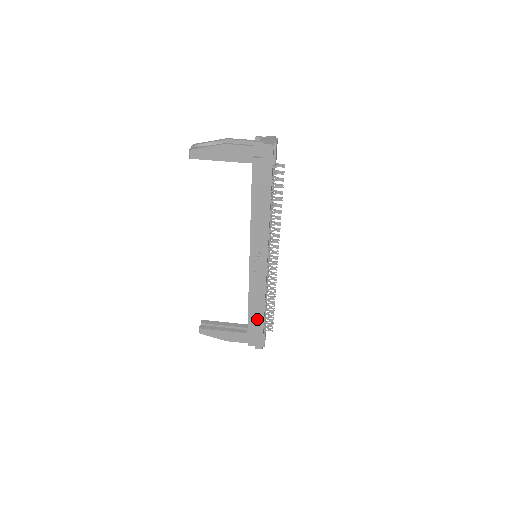
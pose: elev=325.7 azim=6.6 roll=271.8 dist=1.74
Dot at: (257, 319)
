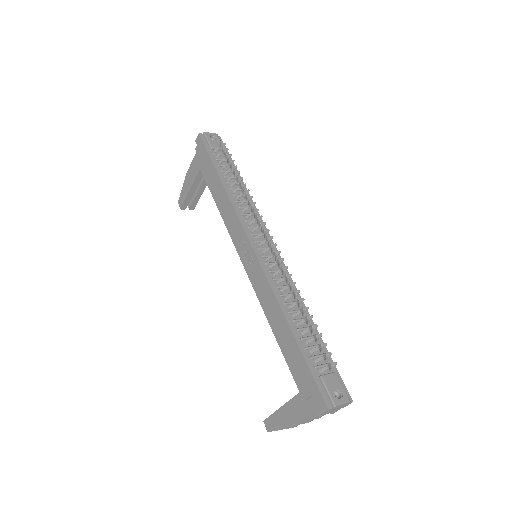
Dot at: (290, 346)
